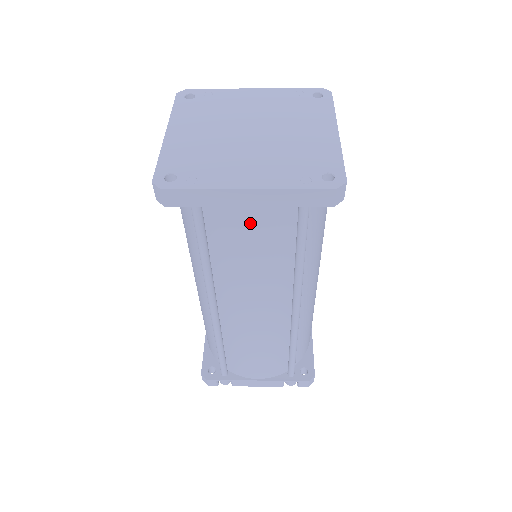
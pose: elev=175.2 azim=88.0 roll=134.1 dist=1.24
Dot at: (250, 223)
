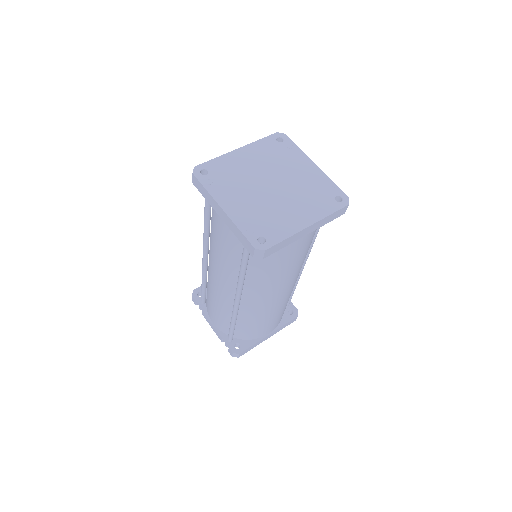
Dot at: (222, 227)
